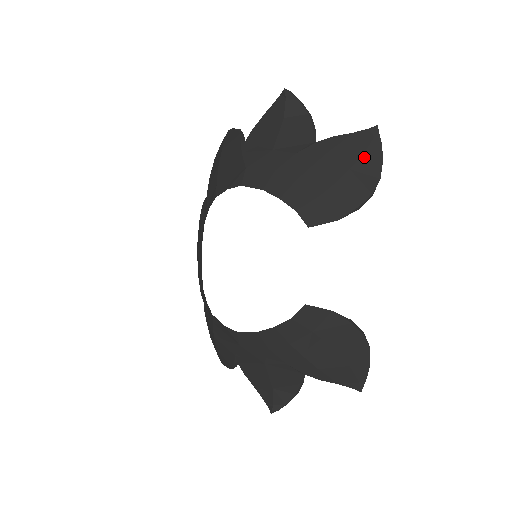
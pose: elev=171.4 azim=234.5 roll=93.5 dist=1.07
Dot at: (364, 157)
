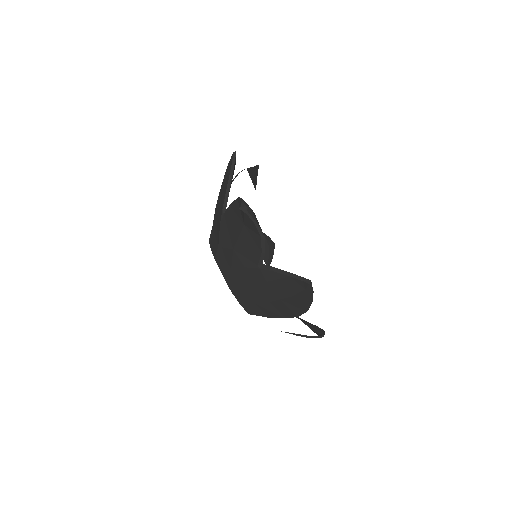
Dot at: (294, 297)
